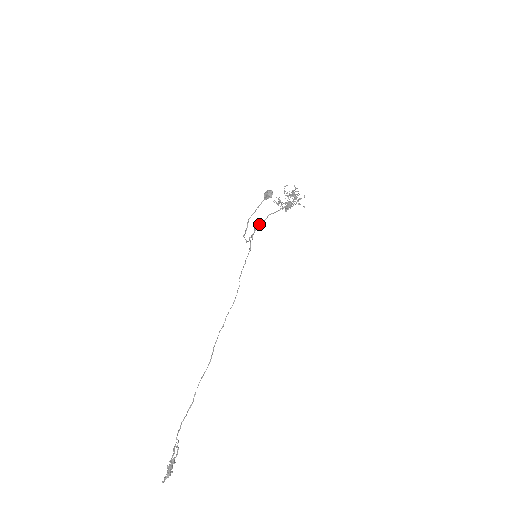
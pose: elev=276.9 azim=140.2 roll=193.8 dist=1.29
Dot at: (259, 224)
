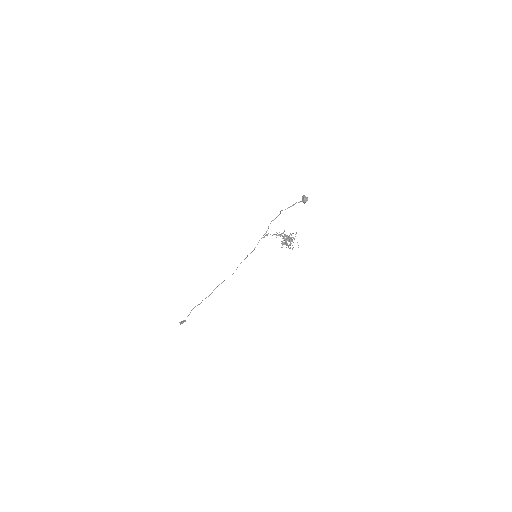
Dot at: occluded
